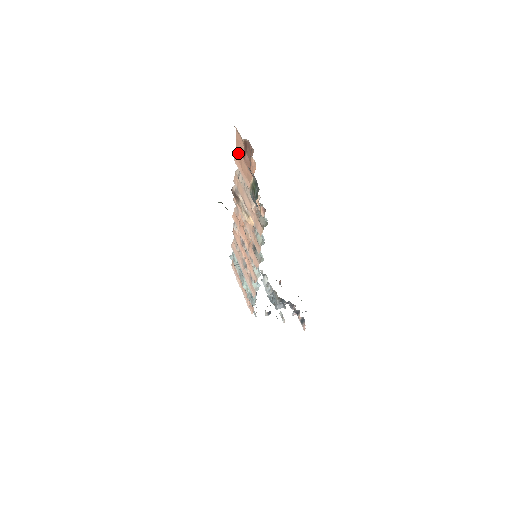
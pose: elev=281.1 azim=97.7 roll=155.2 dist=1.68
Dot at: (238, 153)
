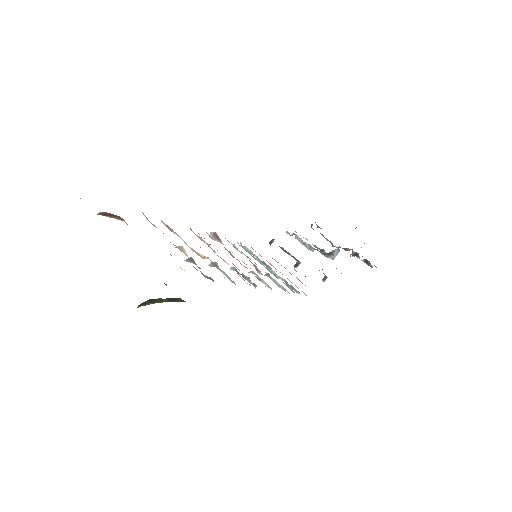
Dot at: occluded
